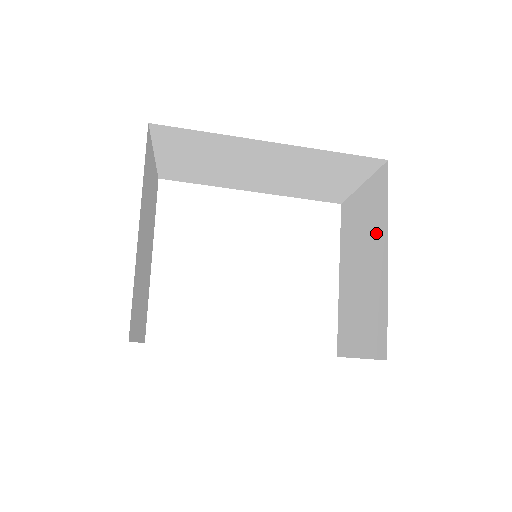
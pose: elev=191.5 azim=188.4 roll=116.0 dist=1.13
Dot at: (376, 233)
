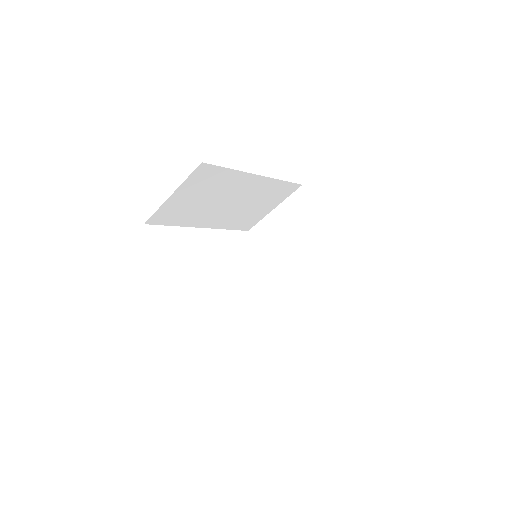
Dot at: (309, 227)
